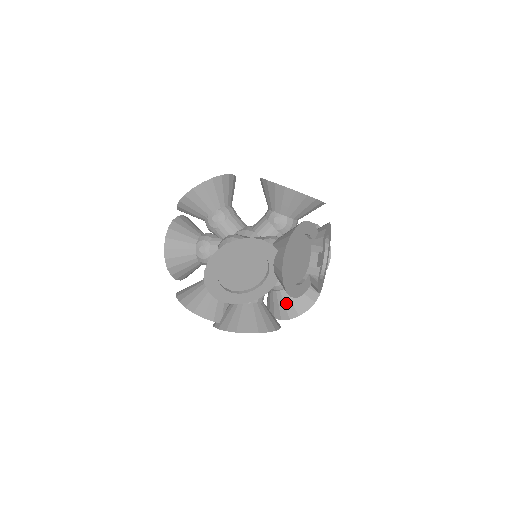
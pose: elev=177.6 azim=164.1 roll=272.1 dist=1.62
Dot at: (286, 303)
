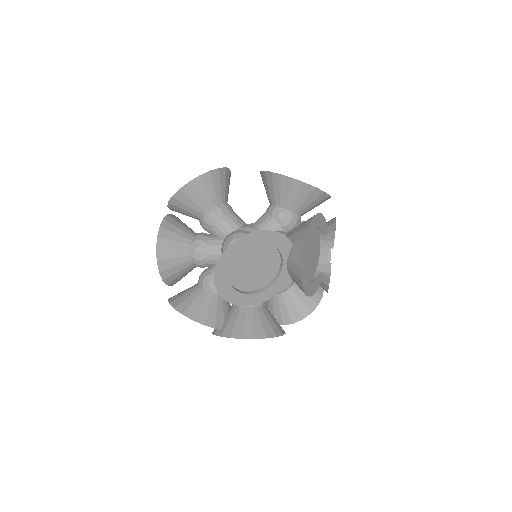
Dot at: (288, 306)
